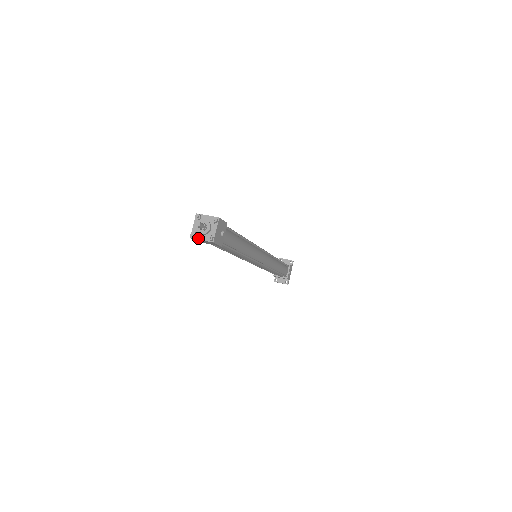
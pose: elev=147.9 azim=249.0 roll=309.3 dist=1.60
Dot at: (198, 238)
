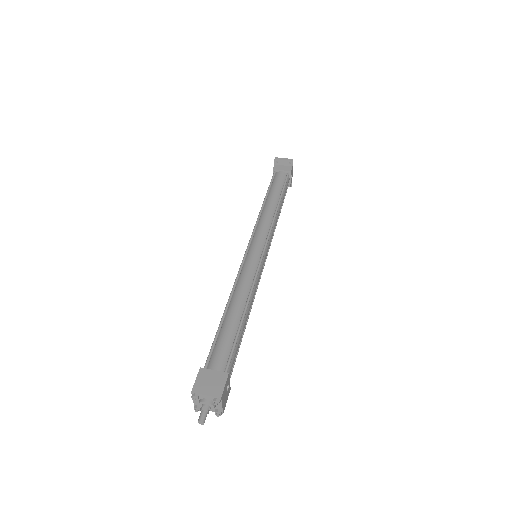
Dot at: occluded
